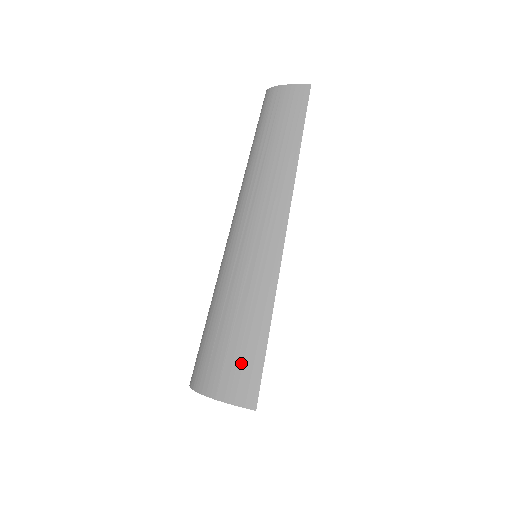
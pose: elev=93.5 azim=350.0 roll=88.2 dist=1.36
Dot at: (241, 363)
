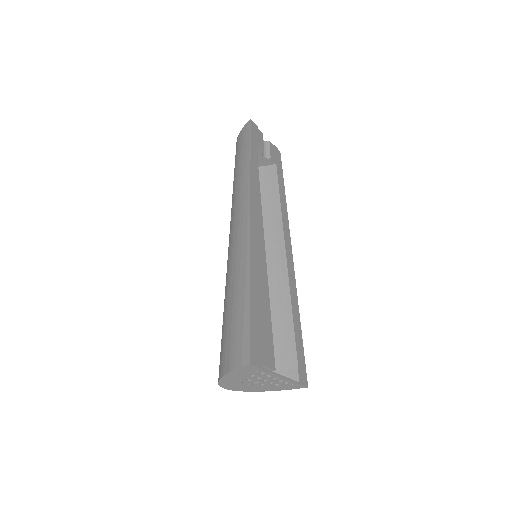
Dot at: (235, 330)
